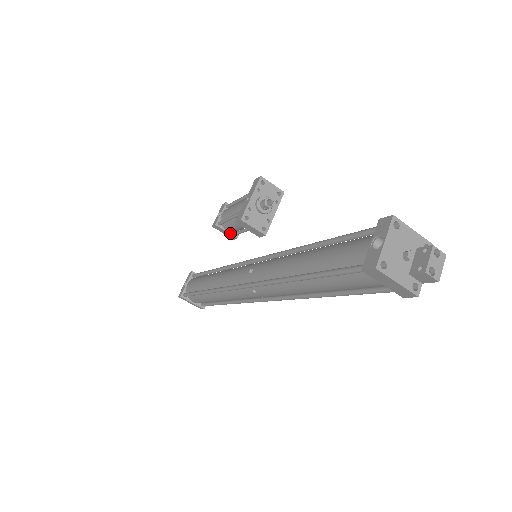
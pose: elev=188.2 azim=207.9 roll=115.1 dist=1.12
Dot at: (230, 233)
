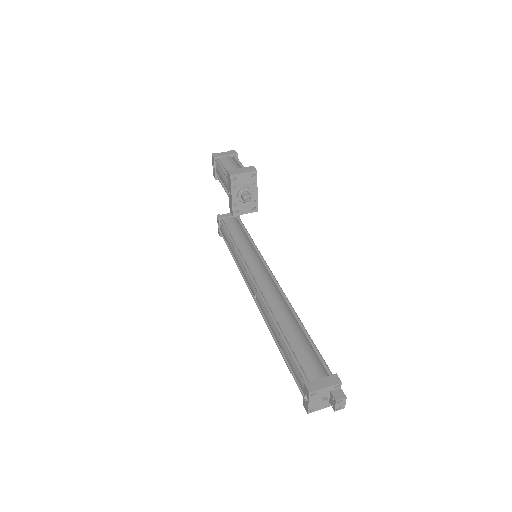
Dot at: occluded
